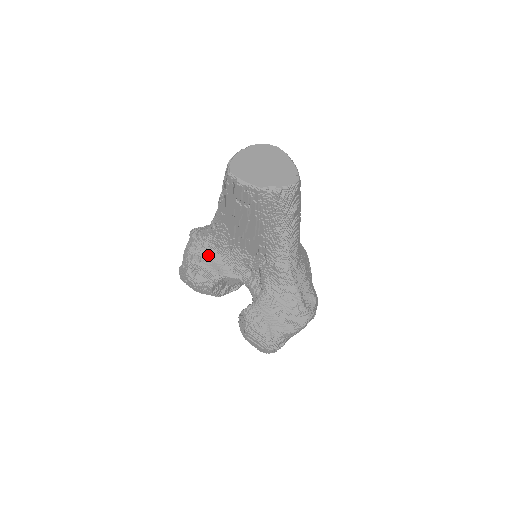
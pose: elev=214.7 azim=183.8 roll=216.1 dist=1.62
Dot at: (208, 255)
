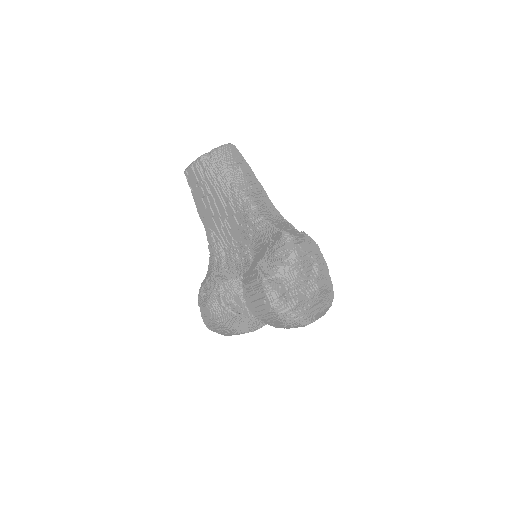
Dot at: (212, 273)
